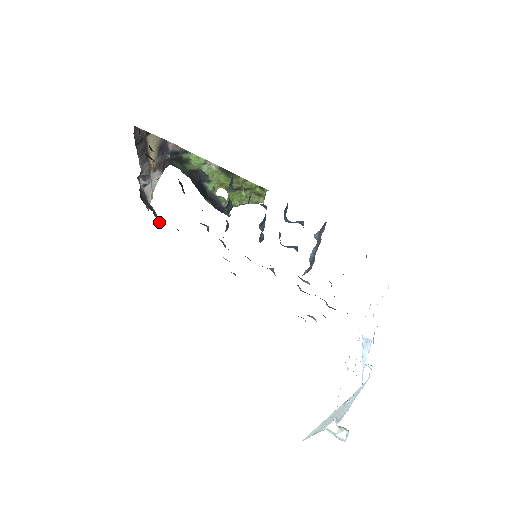
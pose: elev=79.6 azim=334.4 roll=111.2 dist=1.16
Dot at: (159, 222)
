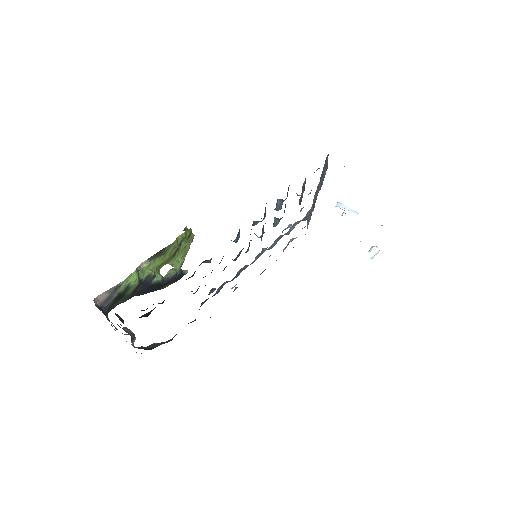
Dot at: occluded
